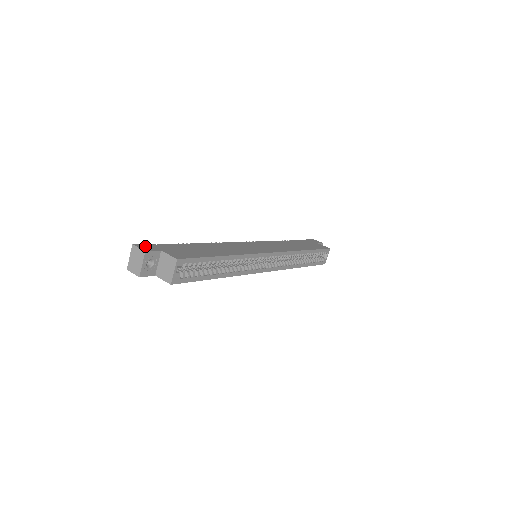
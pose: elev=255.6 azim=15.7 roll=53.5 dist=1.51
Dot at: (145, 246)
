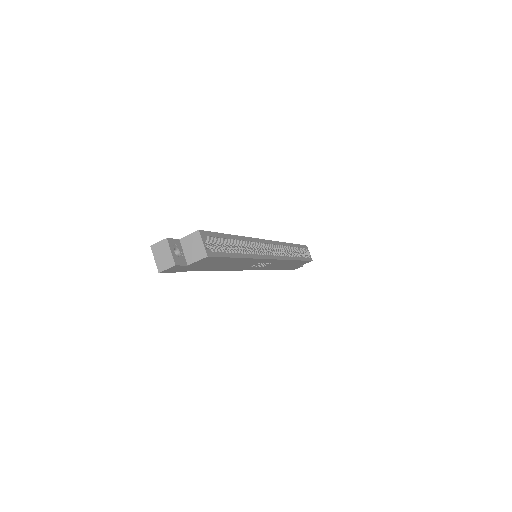
Dot at: occluded
